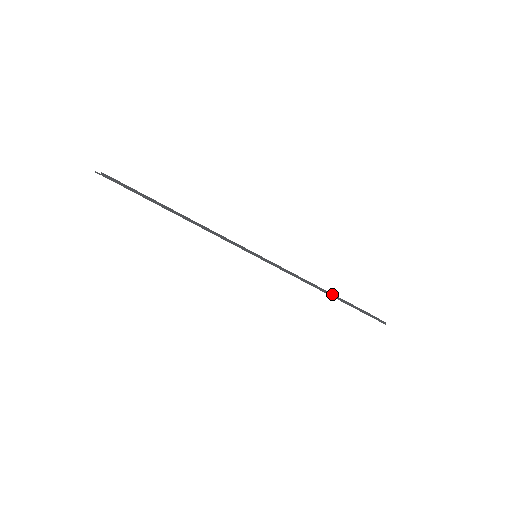
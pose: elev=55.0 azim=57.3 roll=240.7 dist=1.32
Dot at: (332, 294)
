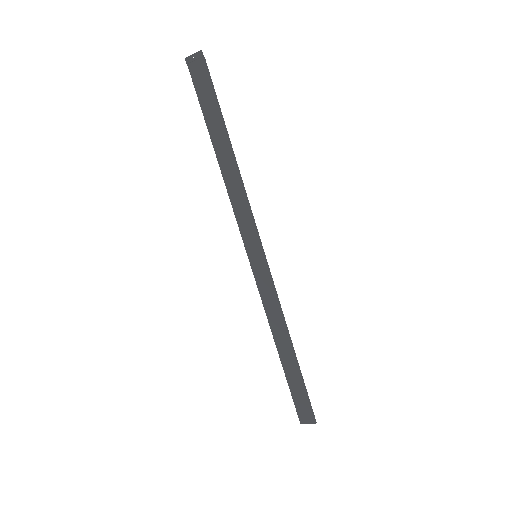
Dot at: occluded
